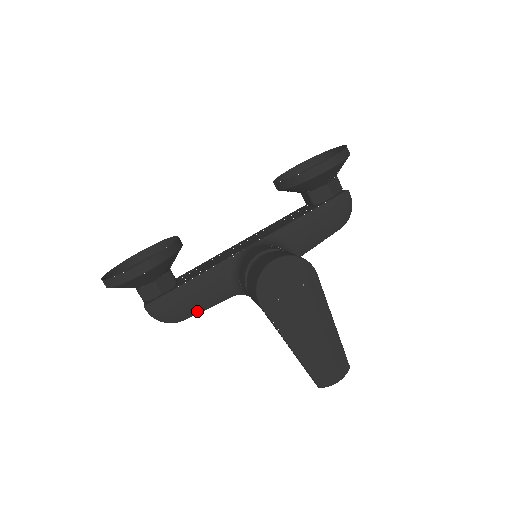
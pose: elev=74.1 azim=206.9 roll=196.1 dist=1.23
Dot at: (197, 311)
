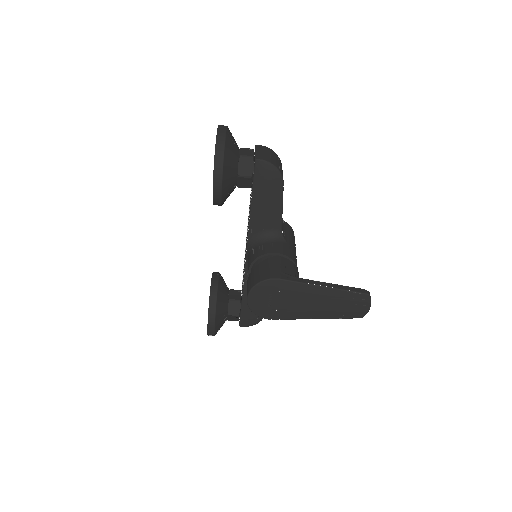
Dot at: occluded
